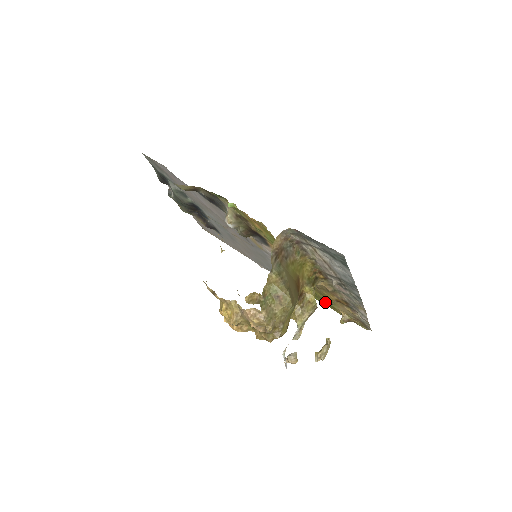
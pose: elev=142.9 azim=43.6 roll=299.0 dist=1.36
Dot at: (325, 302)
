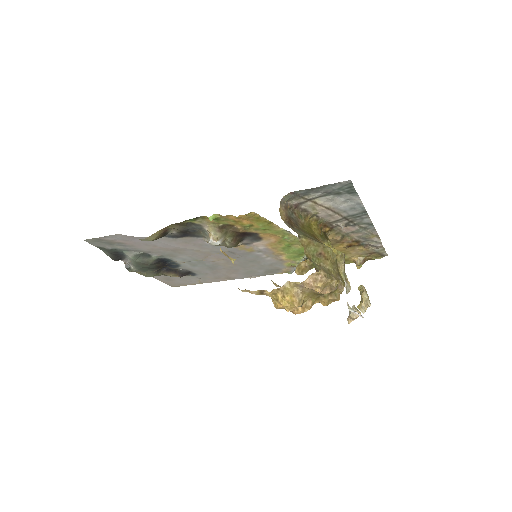
Dot at: occluded
